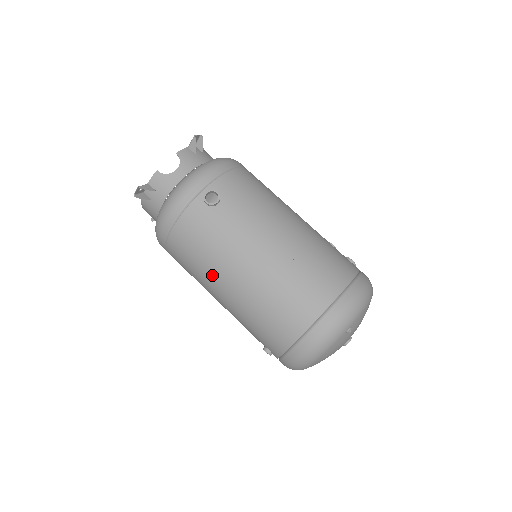
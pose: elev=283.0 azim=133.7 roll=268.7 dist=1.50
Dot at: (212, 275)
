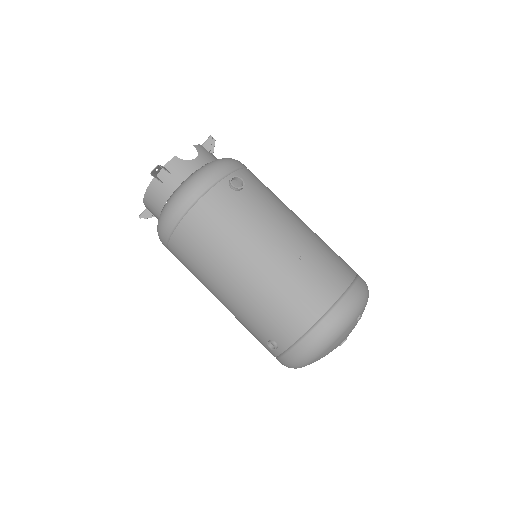
Dot at: (229, 257)
